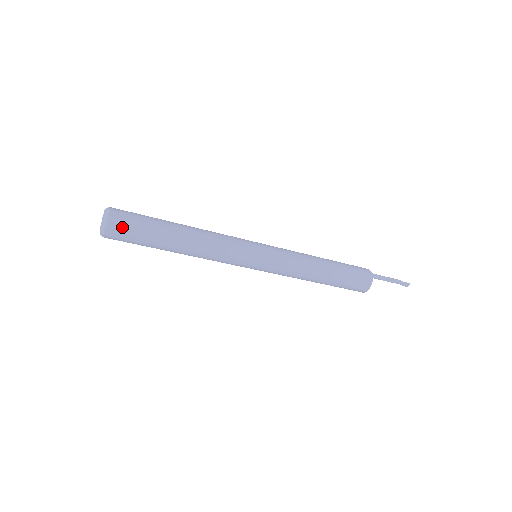
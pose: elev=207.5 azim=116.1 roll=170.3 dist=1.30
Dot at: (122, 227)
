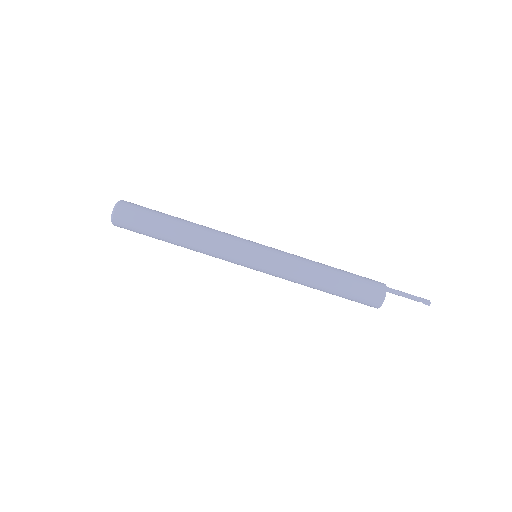
Dot at: (134, 204)
